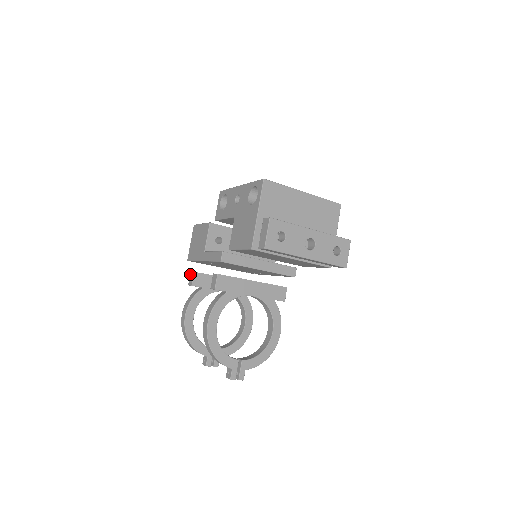
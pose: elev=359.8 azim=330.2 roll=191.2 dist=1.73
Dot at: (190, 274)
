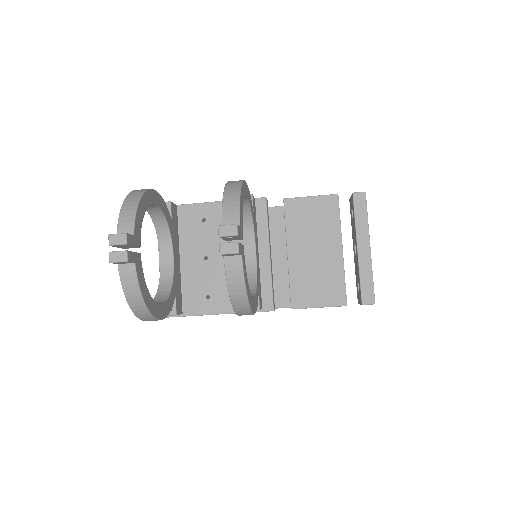
Dot at: occluded
